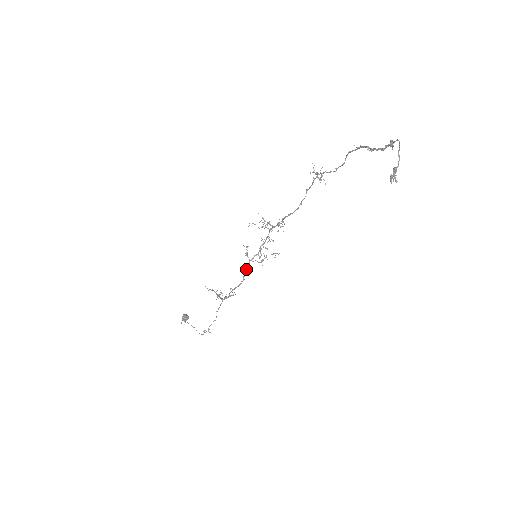
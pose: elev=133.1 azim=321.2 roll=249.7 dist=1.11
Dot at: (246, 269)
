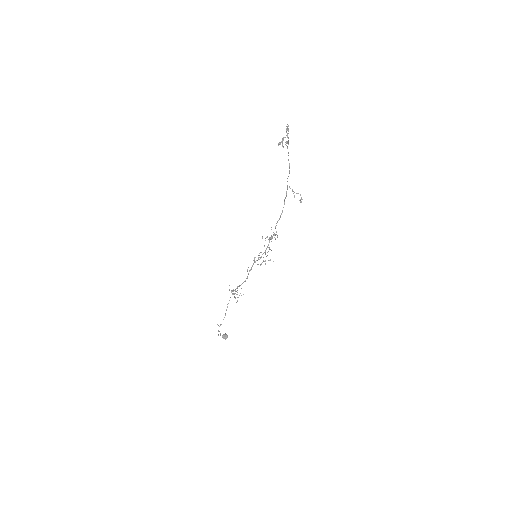
Dot at: (251, 269)
